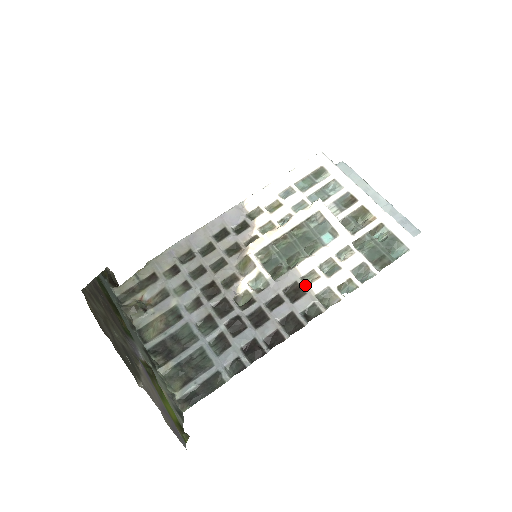
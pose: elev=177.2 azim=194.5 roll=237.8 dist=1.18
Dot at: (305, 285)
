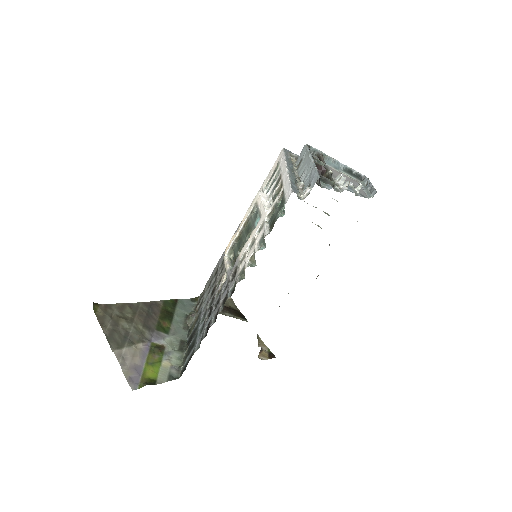
Dot at: occluded
